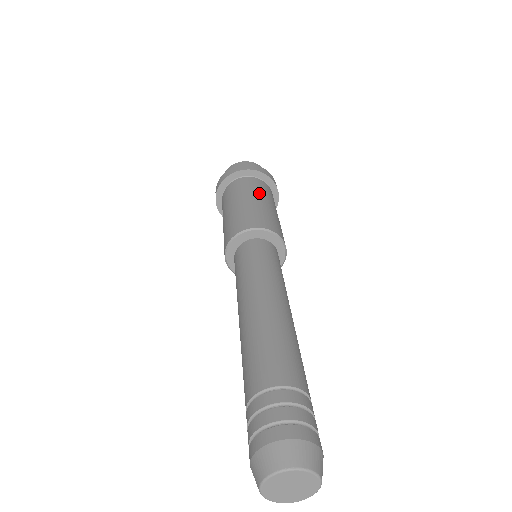
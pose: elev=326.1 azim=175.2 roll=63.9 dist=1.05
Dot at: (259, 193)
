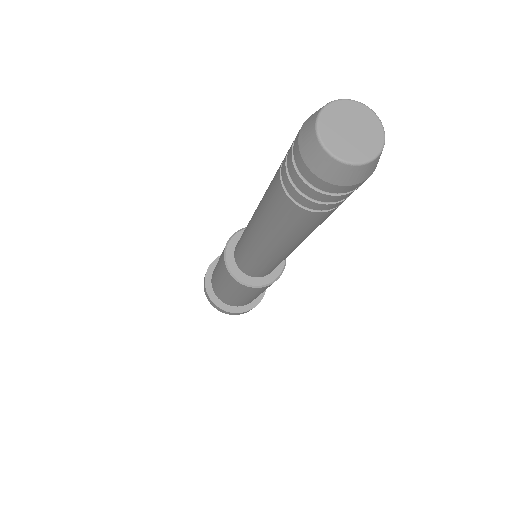
Dot at: occluded
